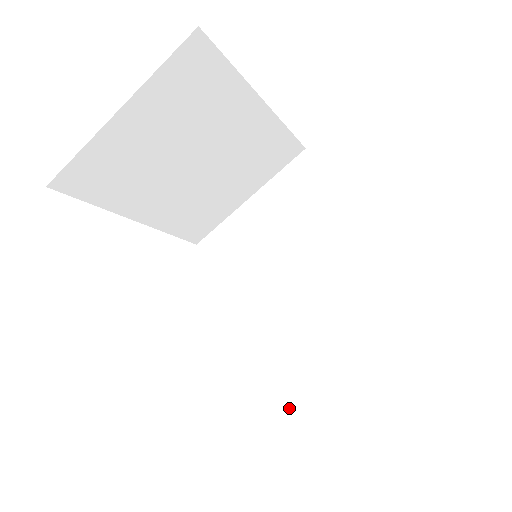
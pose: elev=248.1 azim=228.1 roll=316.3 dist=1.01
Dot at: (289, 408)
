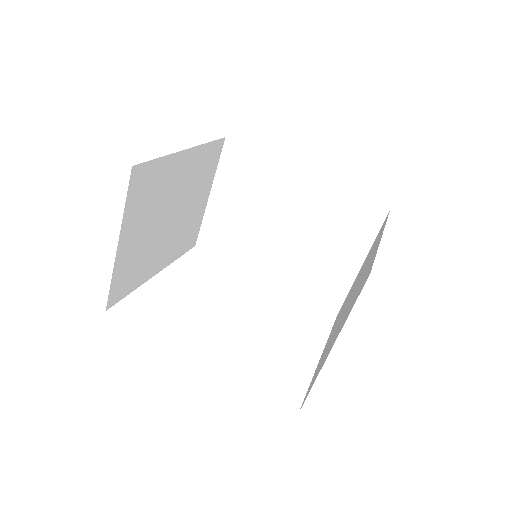
Dot at: (328, 311)
